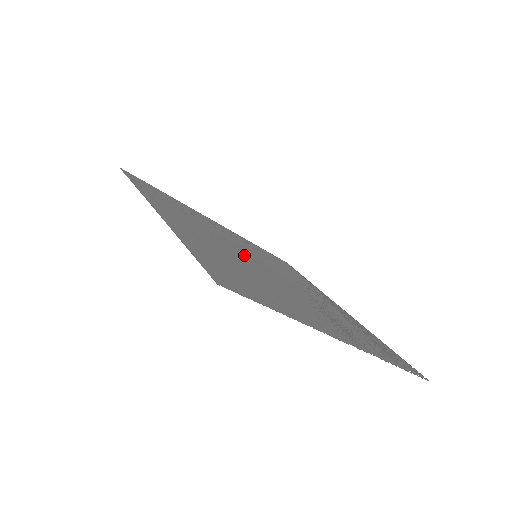
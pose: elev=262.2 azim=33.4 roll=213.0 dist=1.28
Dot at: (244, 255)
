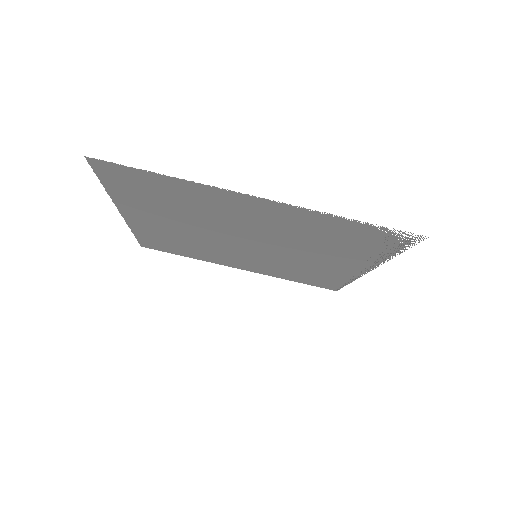
Dot at: (222, 239)
